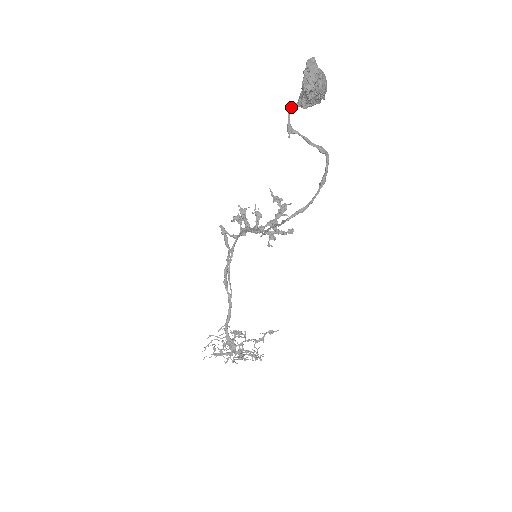
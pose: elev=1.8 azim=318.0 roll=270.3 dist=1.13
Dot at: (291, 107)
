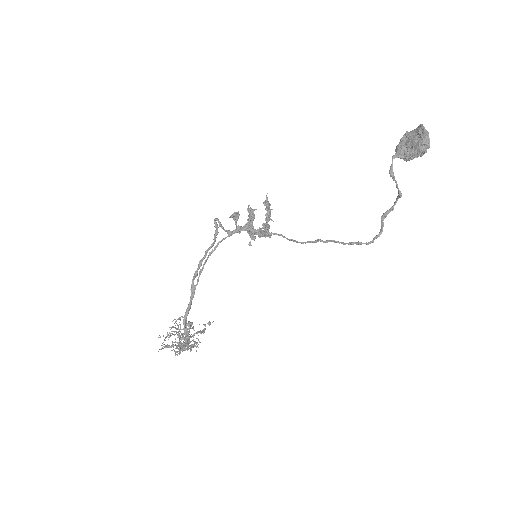
Dot at: (396, 156)
